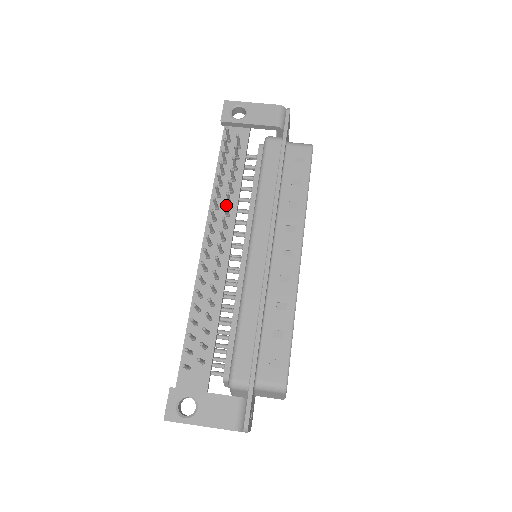
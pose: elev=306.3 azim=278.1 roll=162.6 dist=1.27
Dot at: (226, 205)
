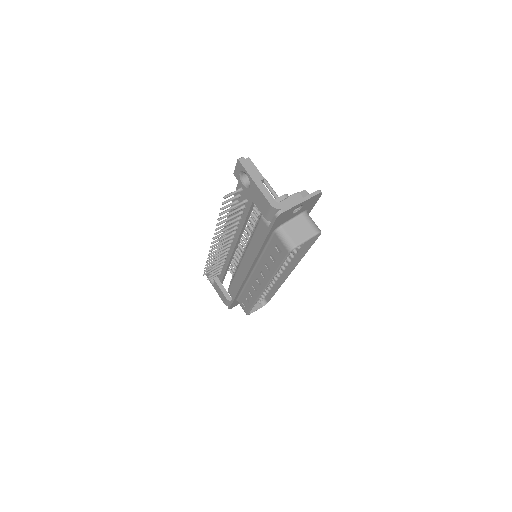
Dot at: (220, 240)
